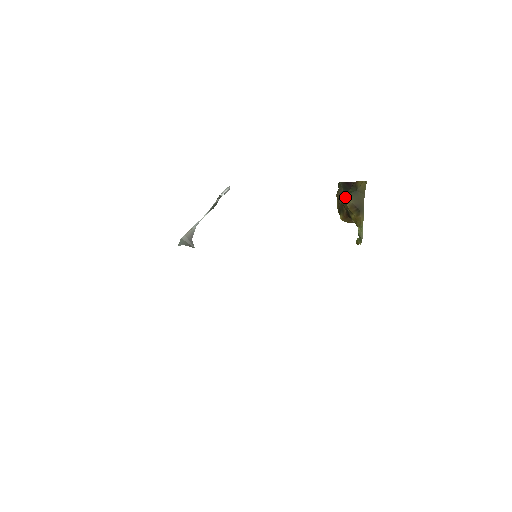
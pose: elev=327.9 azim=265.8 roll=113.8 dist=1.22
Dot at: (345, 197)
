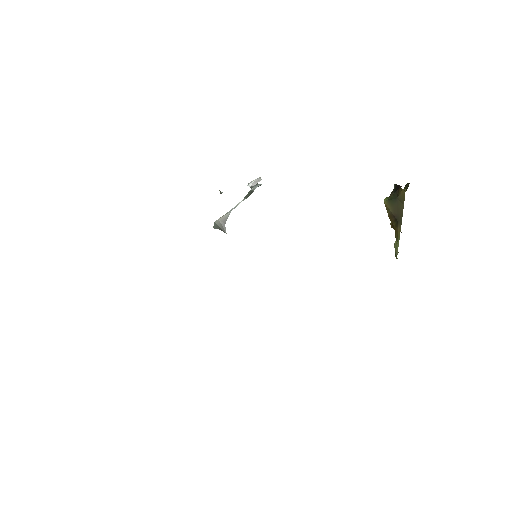
Dot at: (385, 203)
